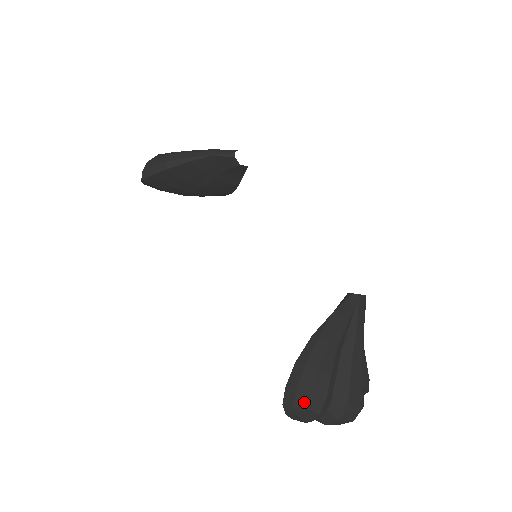
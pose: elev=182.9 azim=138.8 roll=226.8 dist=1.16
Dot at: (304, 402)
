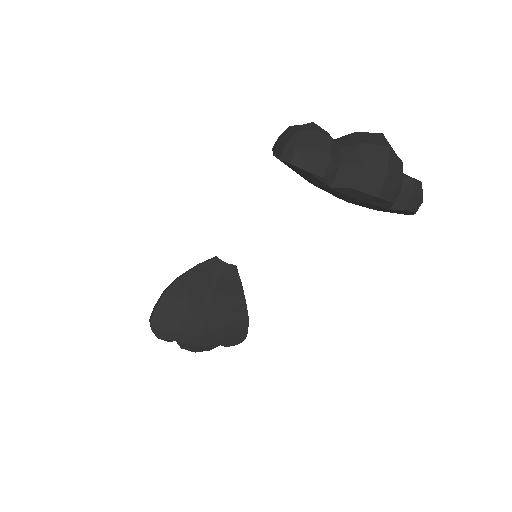
Dot at: (291, 134)
